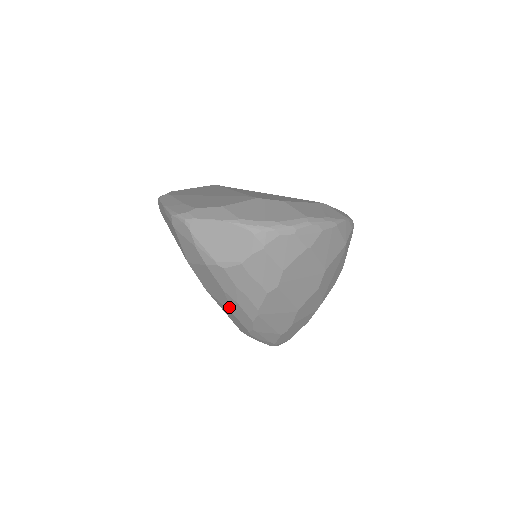
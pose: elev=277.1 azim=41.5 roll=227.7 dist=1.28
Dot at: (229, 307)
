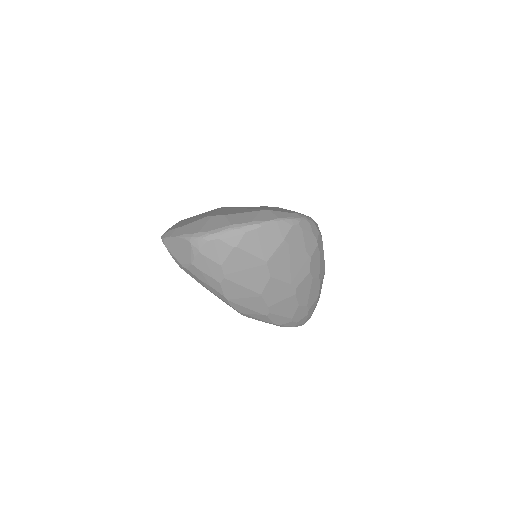
Dot at: occluded
